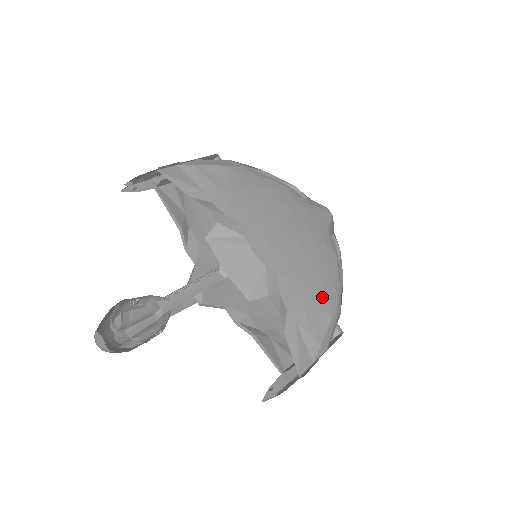
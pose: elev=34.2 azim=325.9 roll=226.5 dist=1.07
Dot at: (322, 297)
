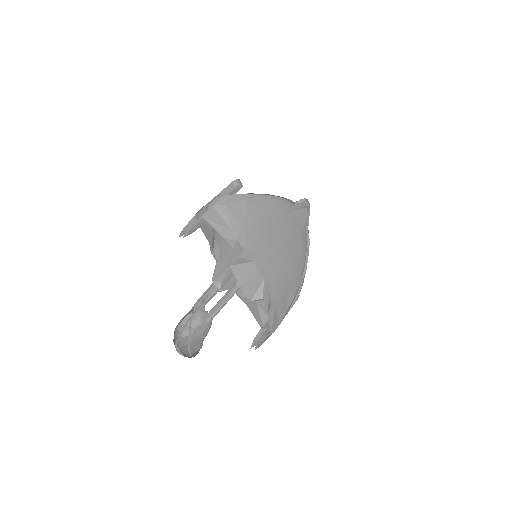
Dot at: (292, 285)
